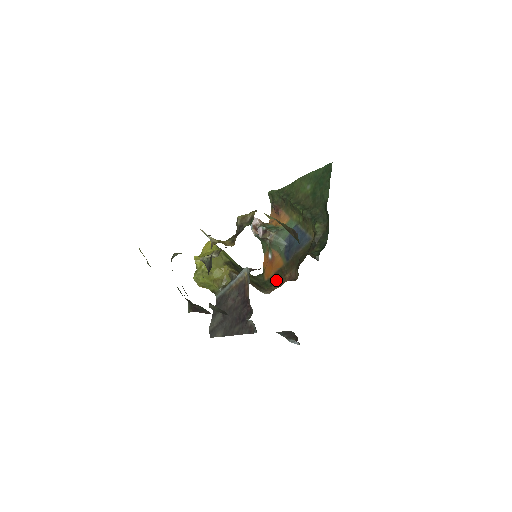
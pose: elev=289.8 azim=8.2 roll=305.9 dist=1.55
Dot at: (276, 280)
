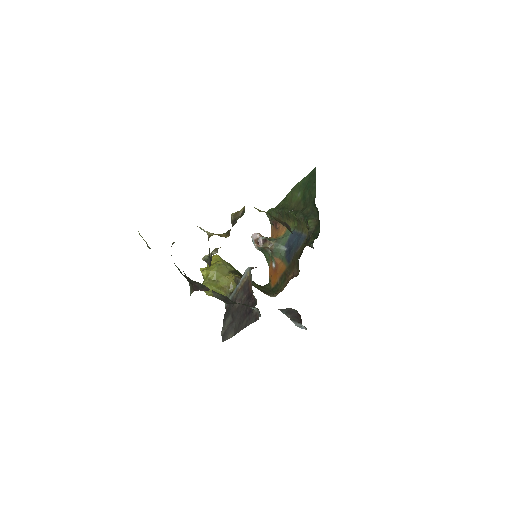
Dot at: (281, 284)
